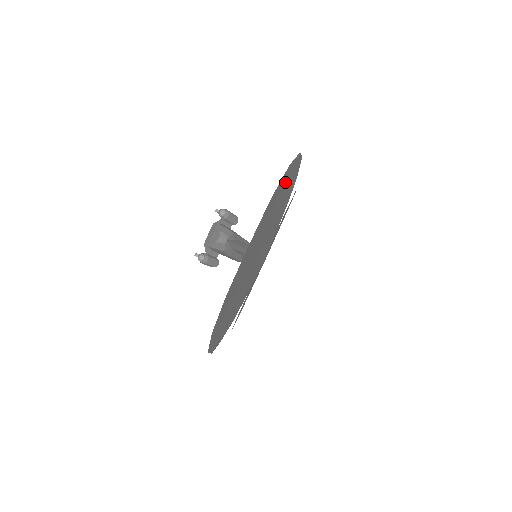
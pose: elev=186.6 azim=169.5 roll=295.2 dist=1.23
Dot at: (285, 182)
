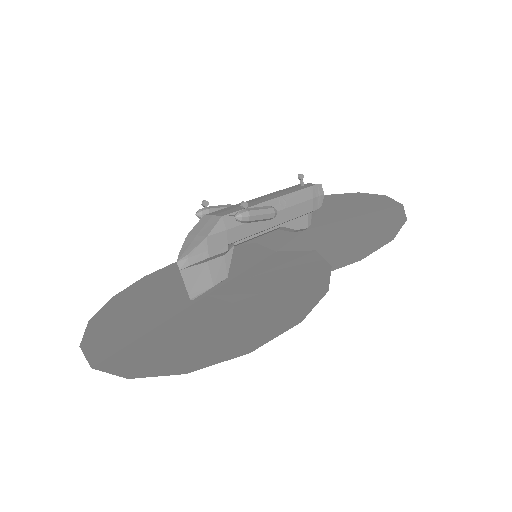
Dot at: (211, 345)
